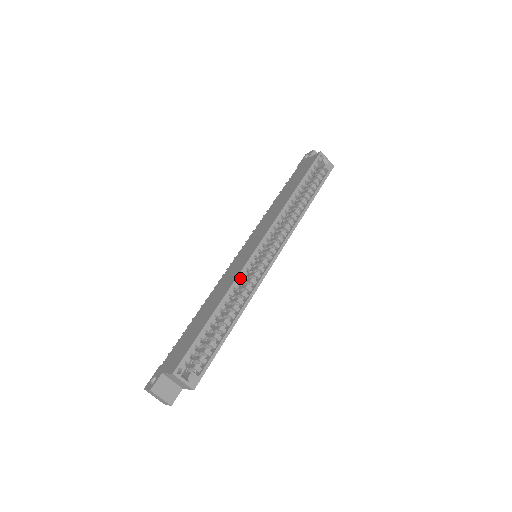
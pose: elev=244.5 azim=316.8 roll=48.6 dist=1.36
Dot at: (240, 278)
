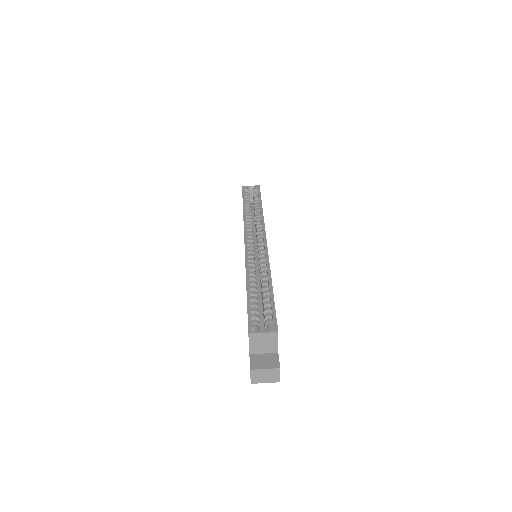
Dot at: (249, 263)
